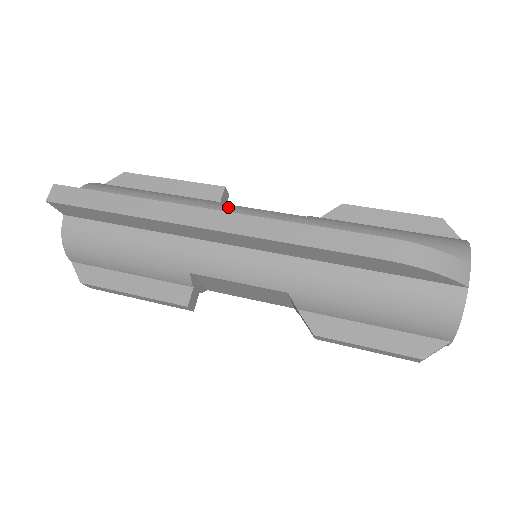
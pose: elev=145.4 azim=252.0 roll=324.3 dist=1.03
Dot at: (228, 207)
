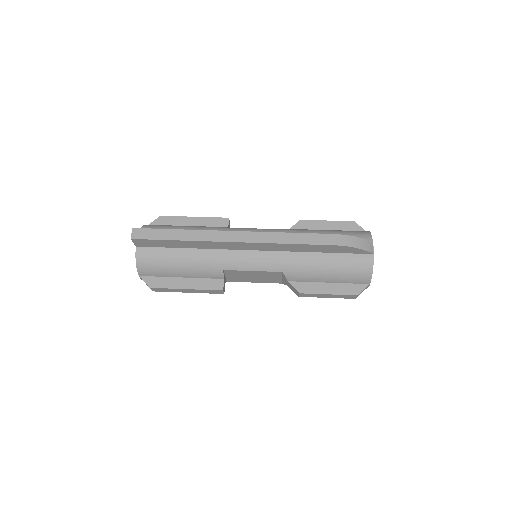
Dot at: (238, 229)
